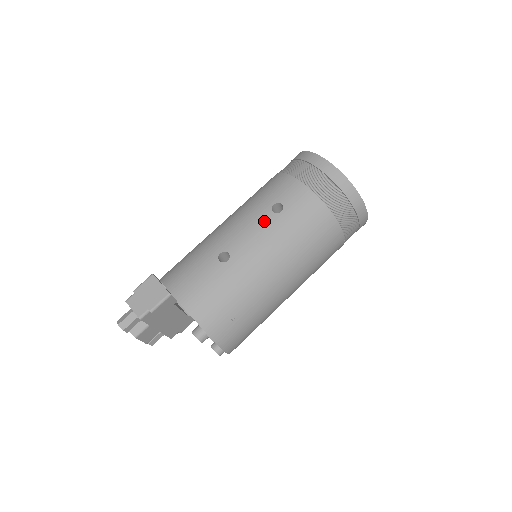
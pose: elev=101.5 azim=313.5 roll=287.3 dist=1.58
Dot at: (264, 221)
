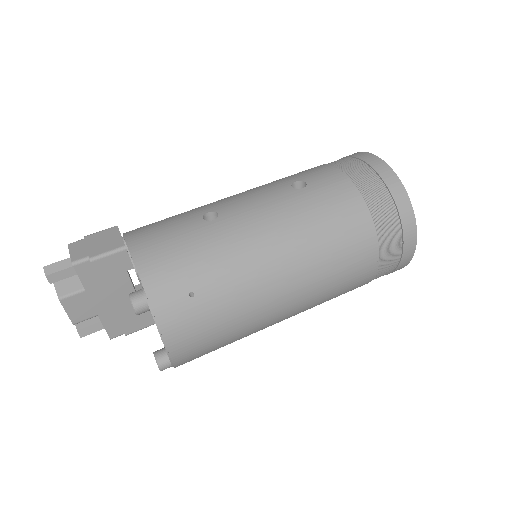
Dot at: (277, 193)
